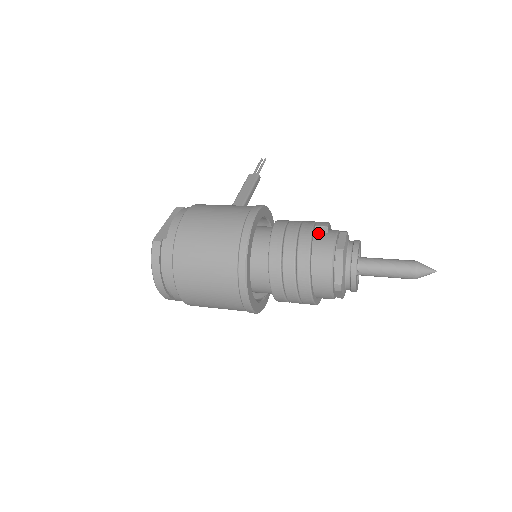
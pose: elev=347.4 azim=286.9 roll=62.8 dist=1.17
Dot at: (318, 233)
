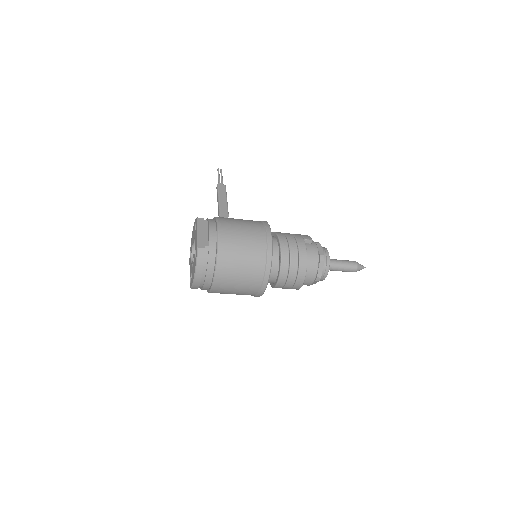
Dot at: (306, 244)
